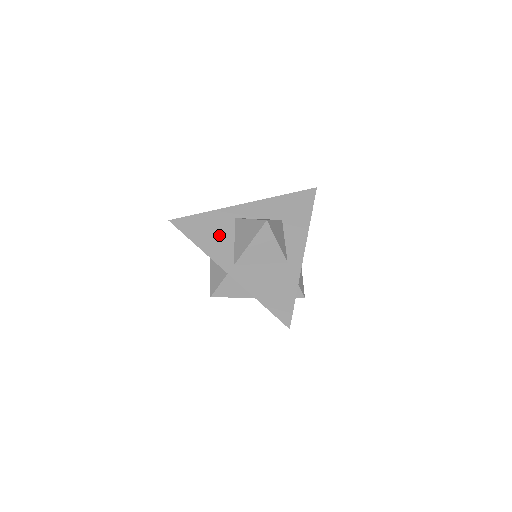
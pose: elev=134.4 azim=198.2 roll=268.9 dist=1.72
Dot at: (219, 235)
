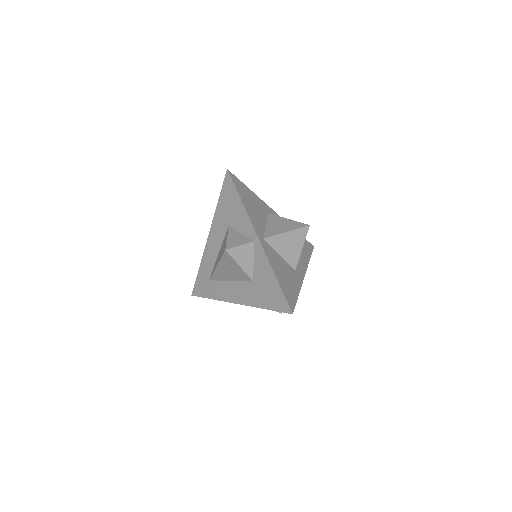
Dot at: (257, 212)
